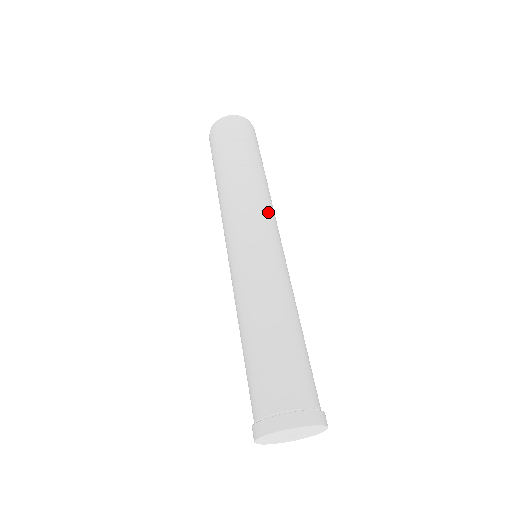
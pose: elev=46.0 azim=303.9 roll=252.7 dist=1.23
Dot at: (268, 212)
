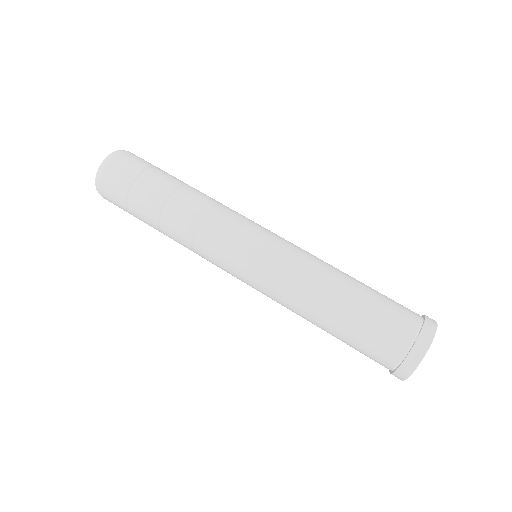
Dot at: (229, 217)
